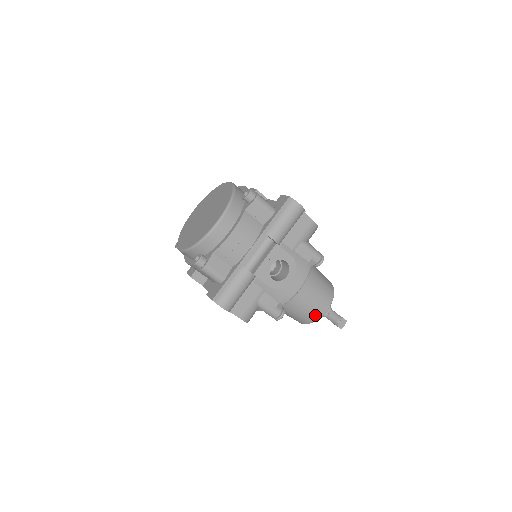
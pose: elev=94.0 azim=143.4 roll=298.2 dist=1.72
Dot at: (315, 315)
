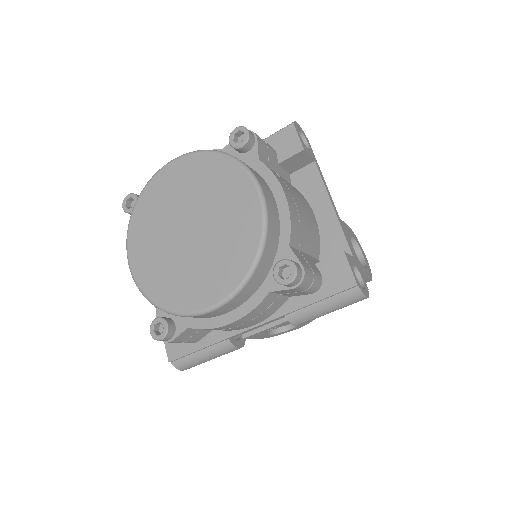
Dot at: occluded
